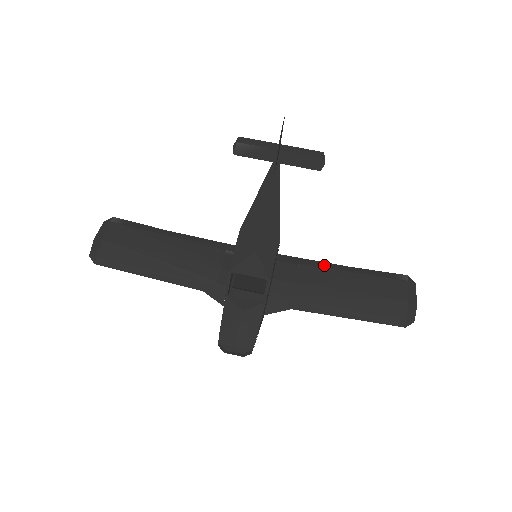
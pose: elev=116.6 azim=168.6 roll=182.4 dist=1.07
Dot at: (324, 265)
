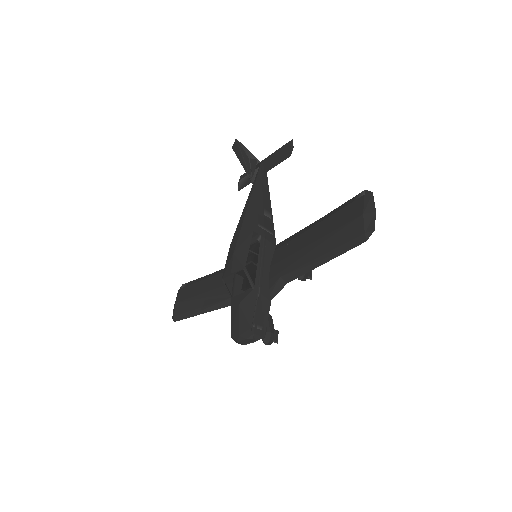
Dot at: (304, 230)
